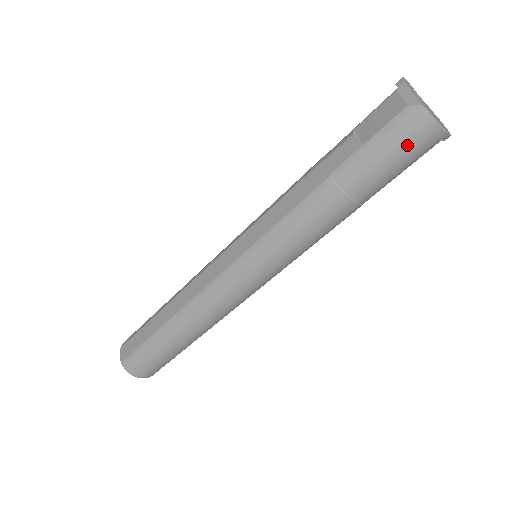
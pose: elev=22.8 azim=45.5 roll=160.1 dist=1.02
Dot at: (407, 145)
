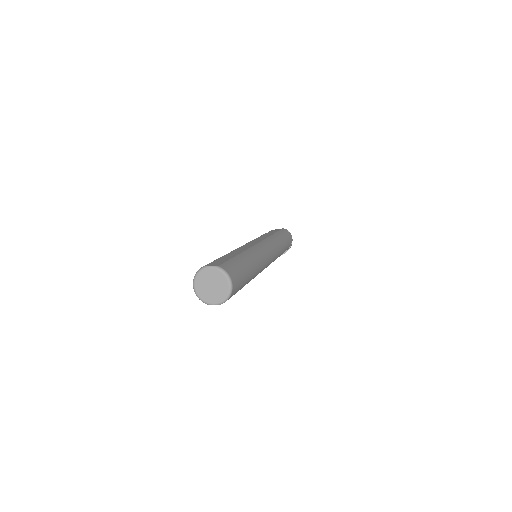
Dot at: (289, 236)
